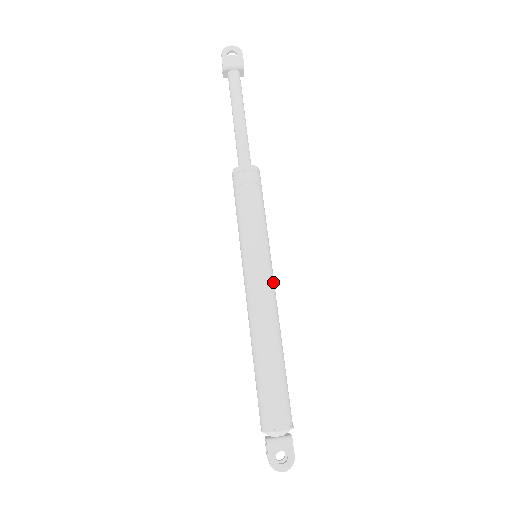
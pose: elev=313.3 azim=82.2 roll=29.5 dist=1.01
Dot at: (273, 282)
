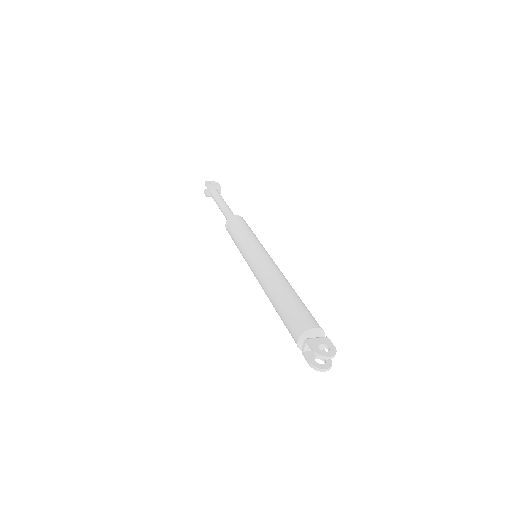
Dot at: occluded
